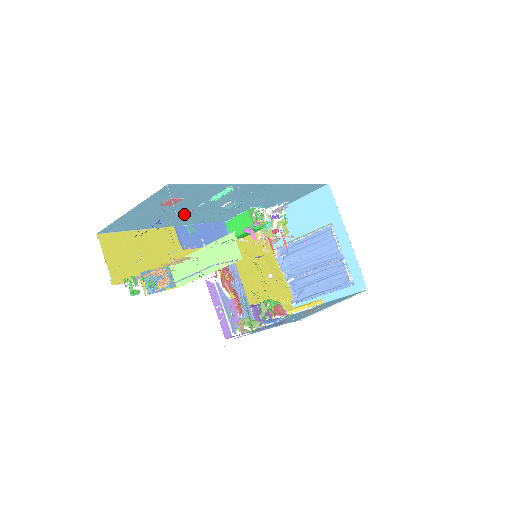
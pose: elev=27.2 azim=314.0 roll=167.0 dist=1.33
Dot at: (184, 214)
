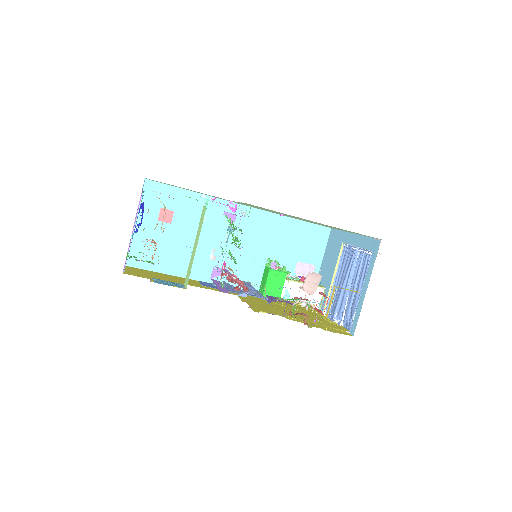
Dot at: occluded
